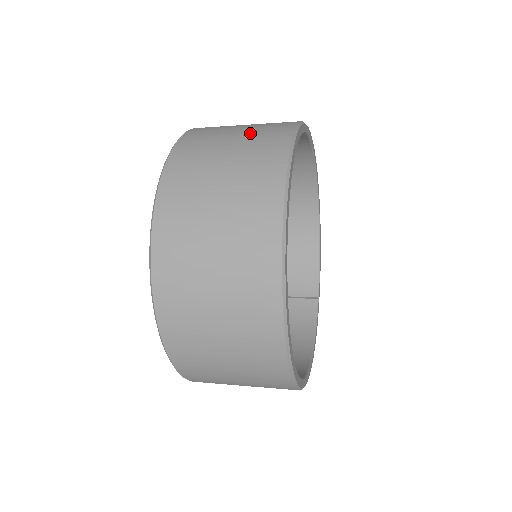
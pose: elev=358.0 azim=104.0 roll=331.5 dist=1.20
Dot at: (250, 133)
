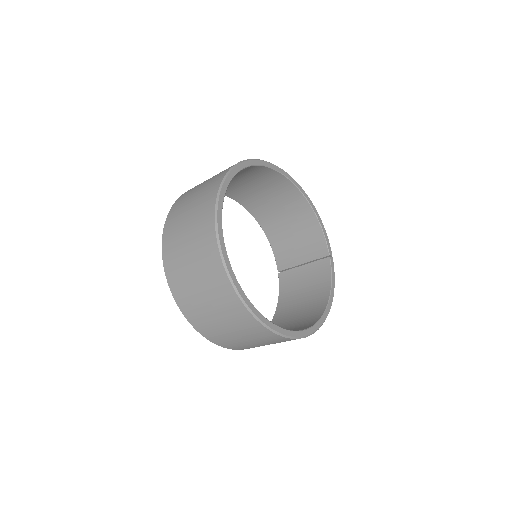
Dot at: (199, 198)
